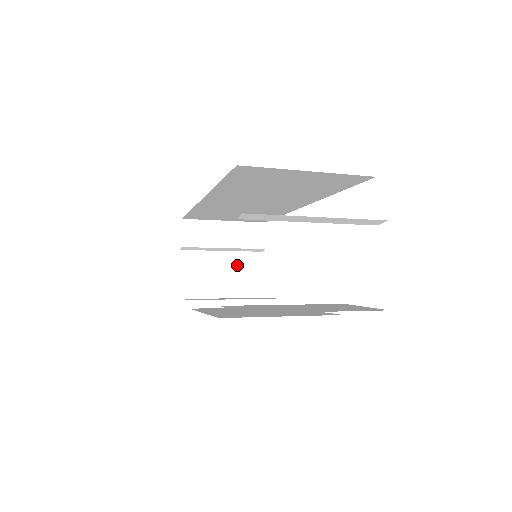
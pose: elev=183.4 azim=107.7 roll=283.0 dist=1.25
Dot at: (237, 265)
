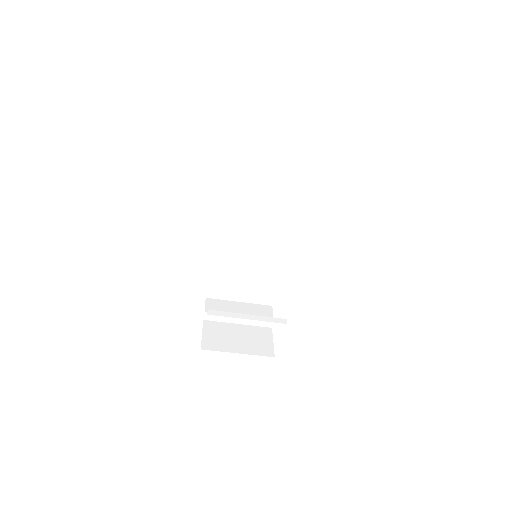
Dot at: (251, 334)
